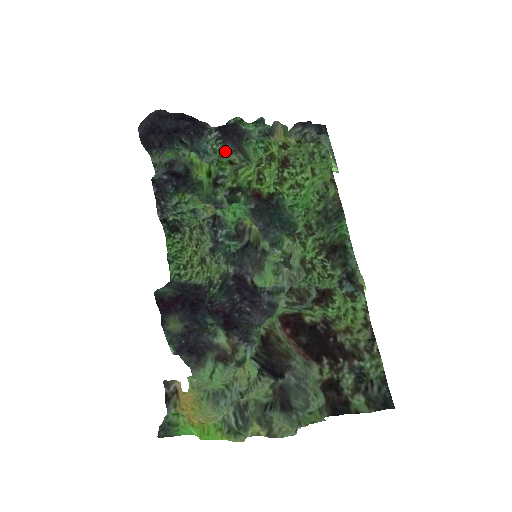
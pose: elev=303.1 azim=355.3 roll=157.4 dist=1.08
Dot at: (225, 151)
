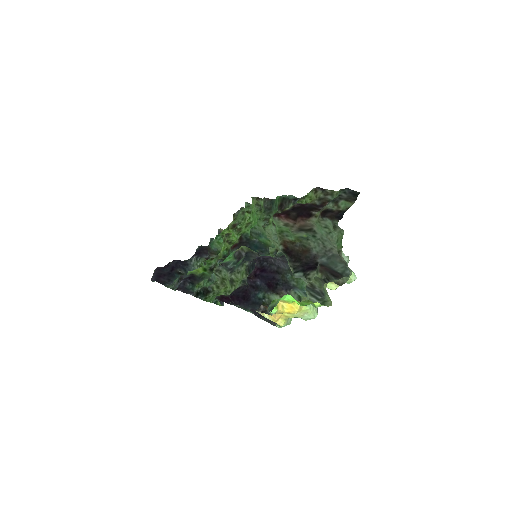
Dot at: (205, 260)
